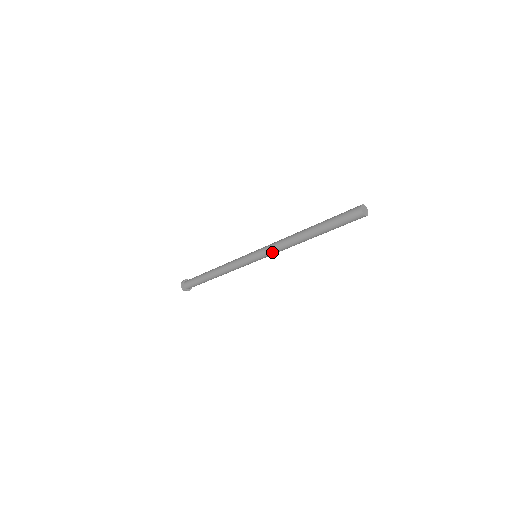
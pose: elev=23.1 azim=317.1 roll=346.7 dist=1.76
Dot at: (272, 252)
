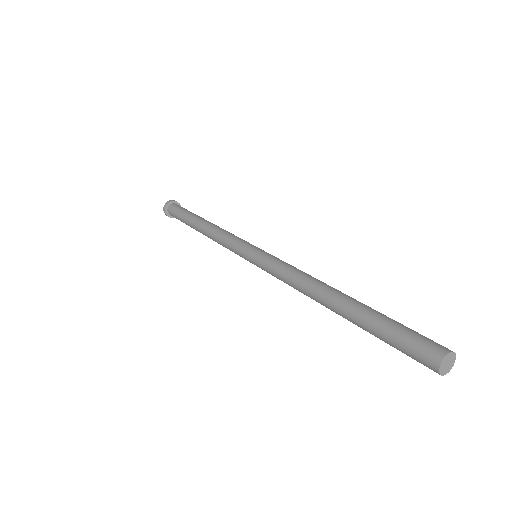
Dot at: (278, 278)
